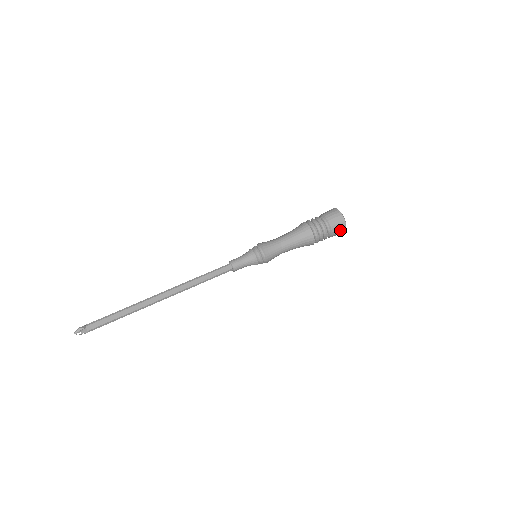
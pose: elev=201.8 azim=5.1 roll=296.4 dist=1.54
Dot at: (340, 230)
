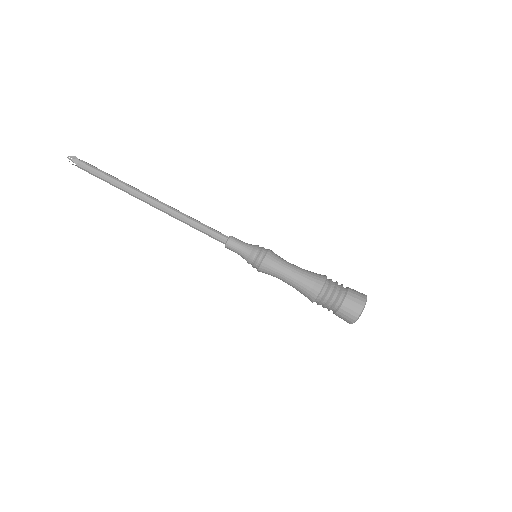
Dot at: (352, 311)
